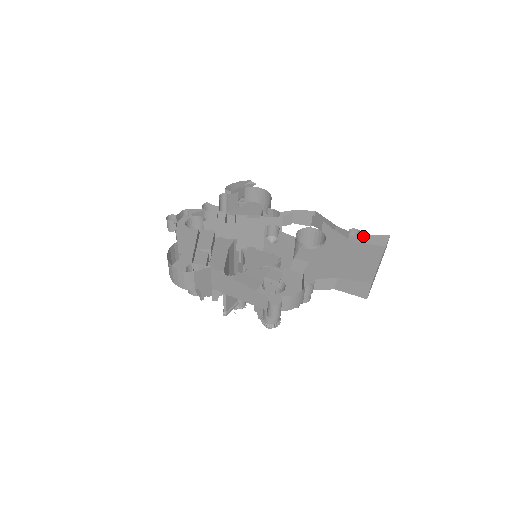
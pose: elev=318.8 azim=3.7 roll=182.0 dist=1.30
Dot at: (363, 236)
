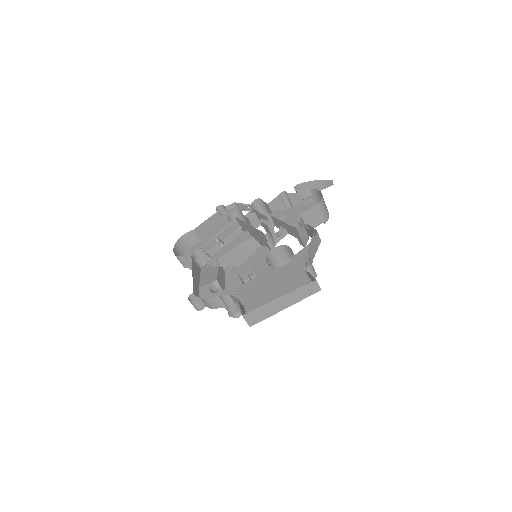
Dot at: (306, 271)
